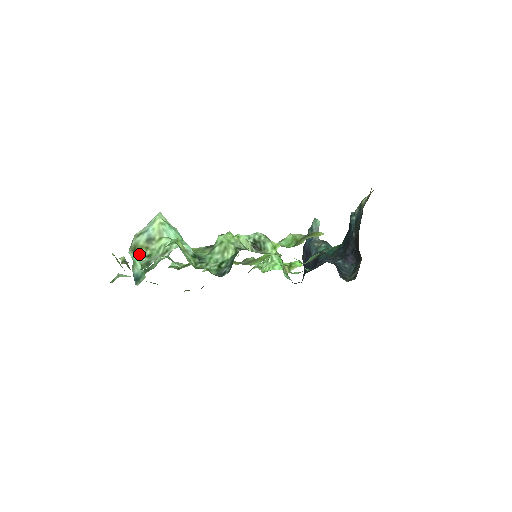
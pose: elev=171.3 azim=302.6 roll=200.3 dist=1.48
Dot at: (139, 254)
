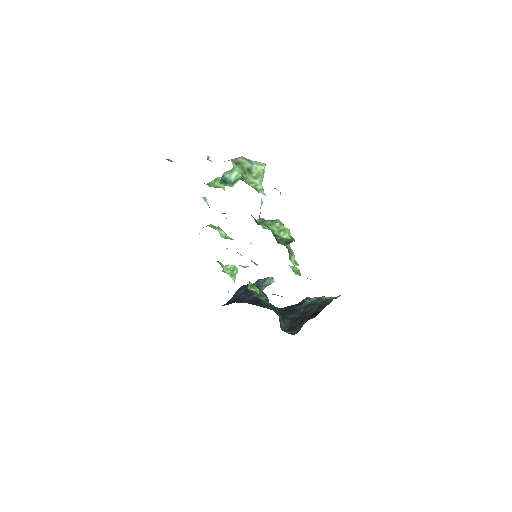
Dot at: (240, 170)
